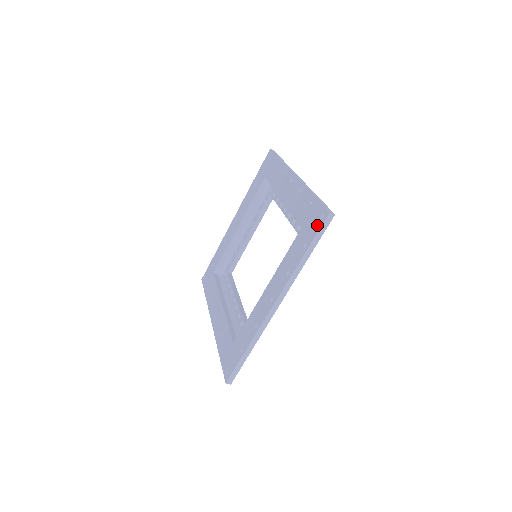
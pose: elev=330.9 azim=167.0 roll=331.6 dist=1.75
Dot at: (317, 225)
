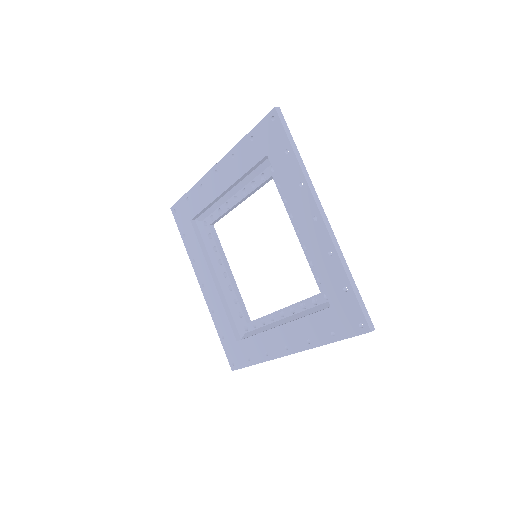
Dot at: (277, 128)
